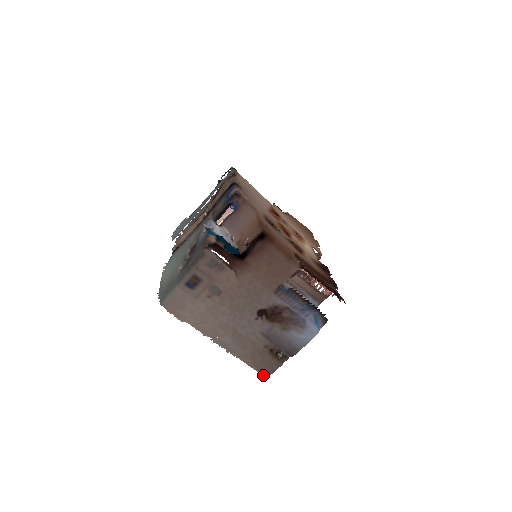
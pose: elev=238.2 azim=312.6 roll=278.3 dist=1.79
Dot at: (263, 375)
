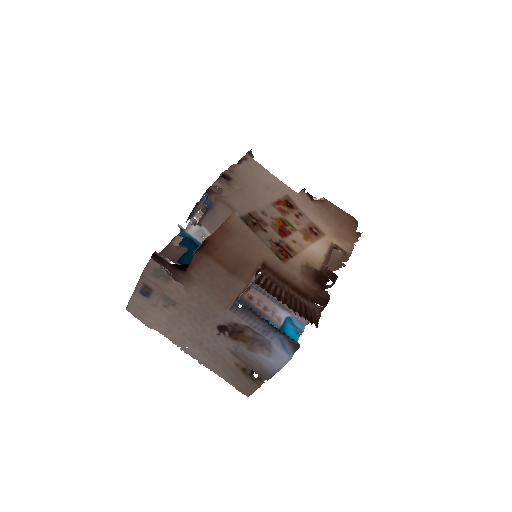
Dot at: (243, 393)
